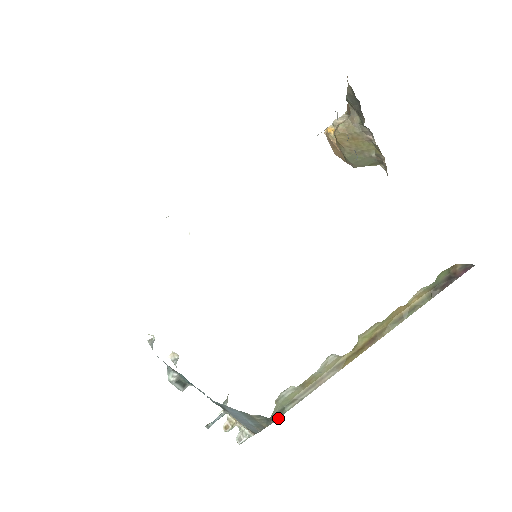
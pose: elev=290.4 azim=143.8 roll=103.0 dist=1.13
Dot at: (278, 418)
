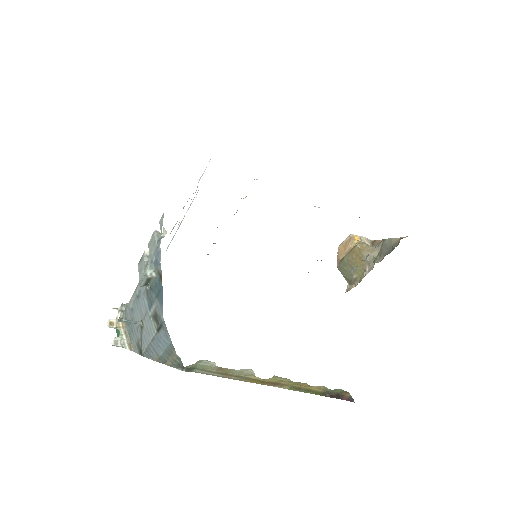
Dot at: (187, 371)
